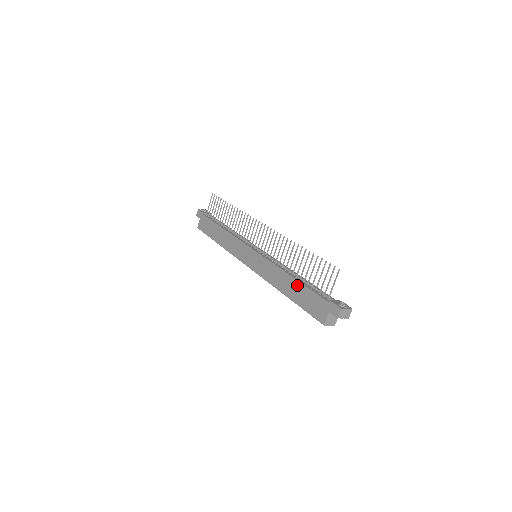
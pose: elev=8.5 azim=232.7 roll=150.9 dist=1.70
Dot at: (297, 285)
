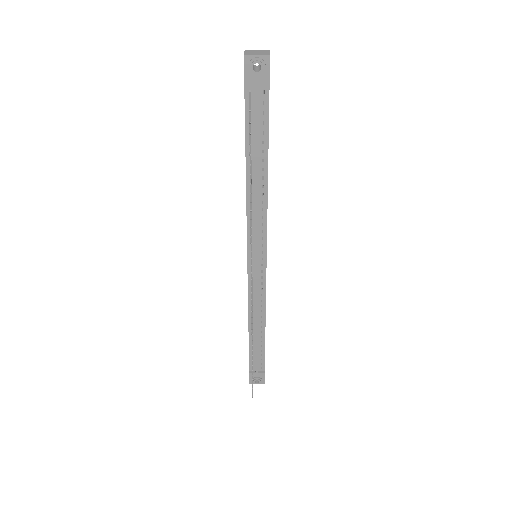
Dot at: occluded
